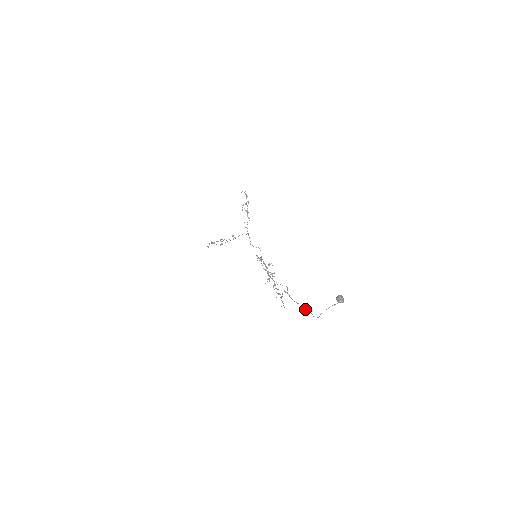
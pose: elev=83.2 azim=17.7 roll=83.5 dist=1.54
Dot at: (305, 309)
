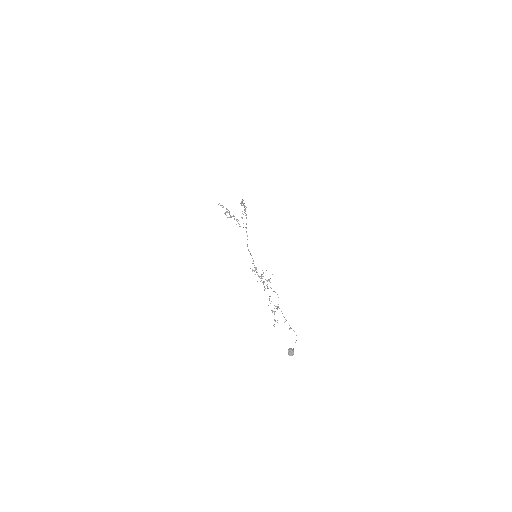
Dot at: (289, 329)
